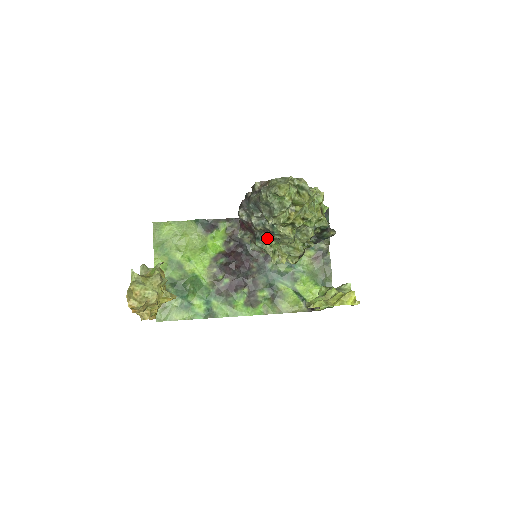
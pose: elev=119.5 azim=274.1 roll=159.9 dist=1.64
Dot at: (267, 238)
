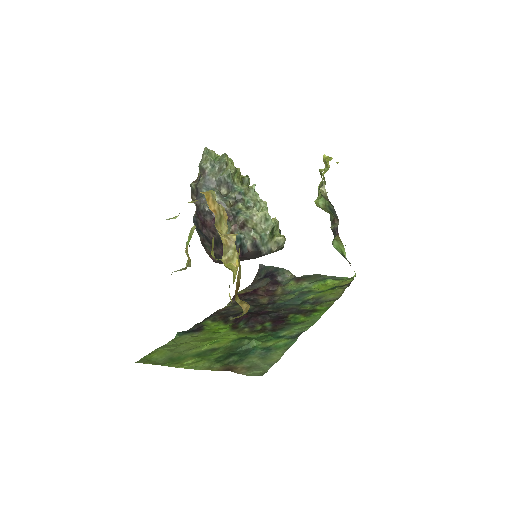
Dot at: (242, 205)
